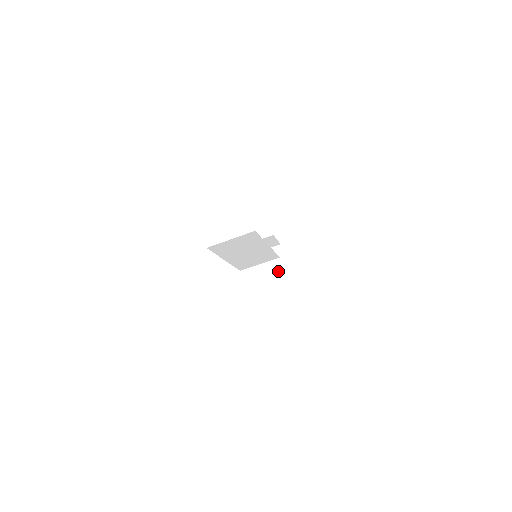
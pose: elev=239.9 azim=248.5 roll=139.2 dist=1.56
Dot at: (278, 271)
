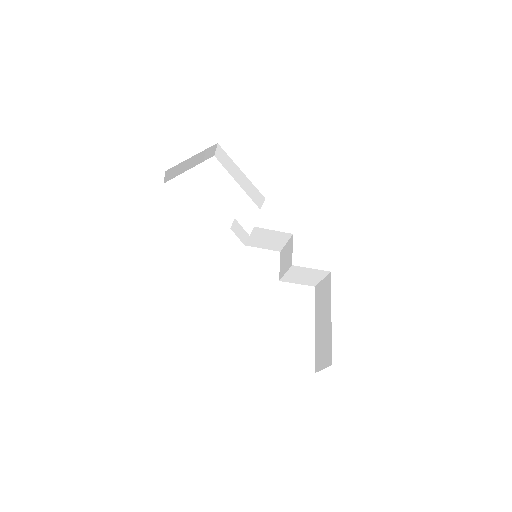
Dot at: (278, 237)
